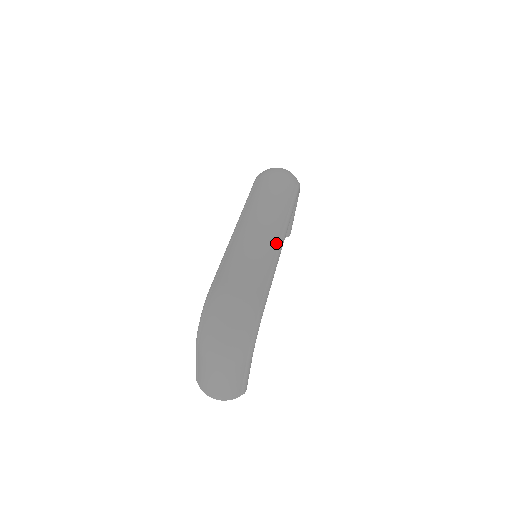
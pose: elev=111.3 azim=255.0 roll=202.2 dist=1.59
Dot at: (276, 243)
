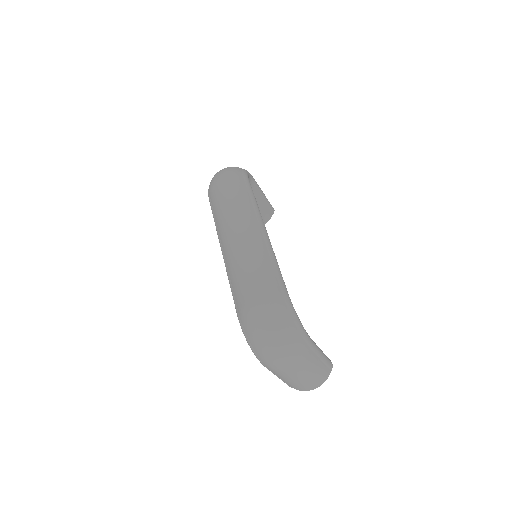
Dot at: (260, 237)
